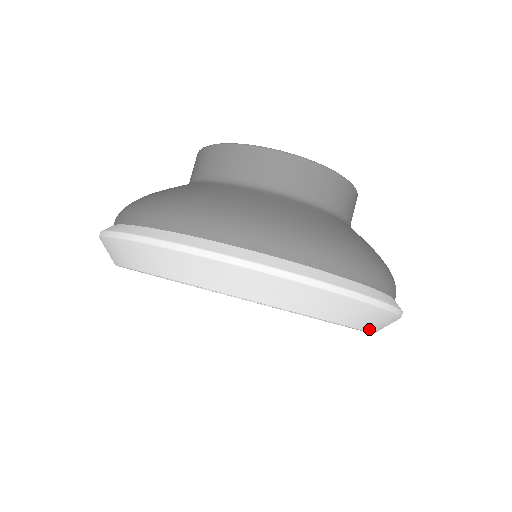
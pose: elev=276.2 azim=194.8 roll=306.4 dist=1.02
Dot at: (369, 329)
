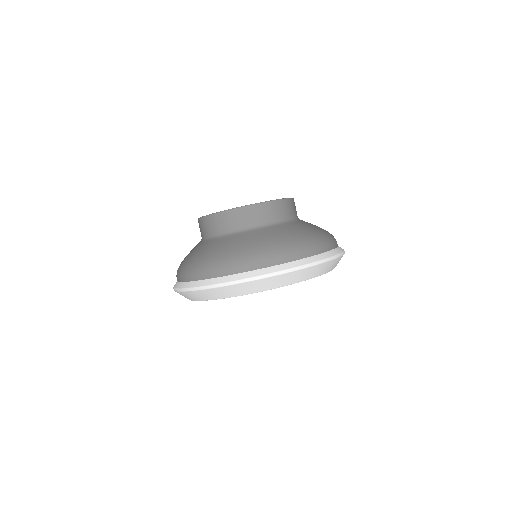
Dot at: (291, 283)
